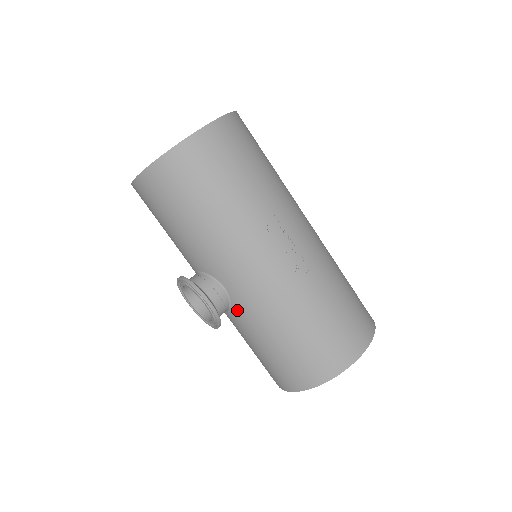
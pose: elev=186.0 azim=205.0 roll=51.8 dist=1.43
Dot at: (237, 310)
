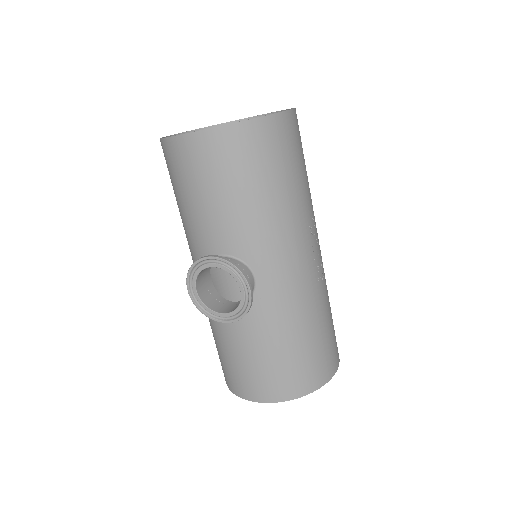
Dot at: (256, 305)
